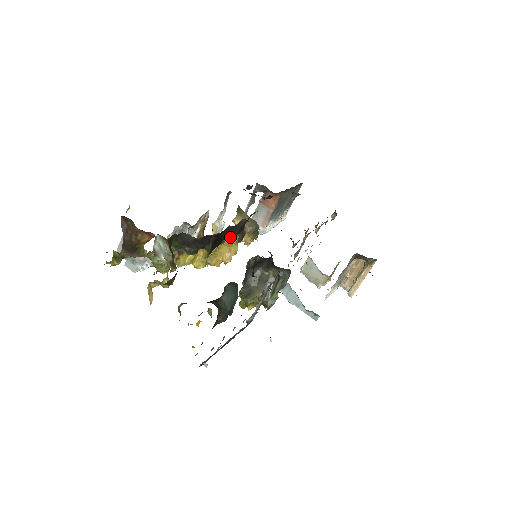
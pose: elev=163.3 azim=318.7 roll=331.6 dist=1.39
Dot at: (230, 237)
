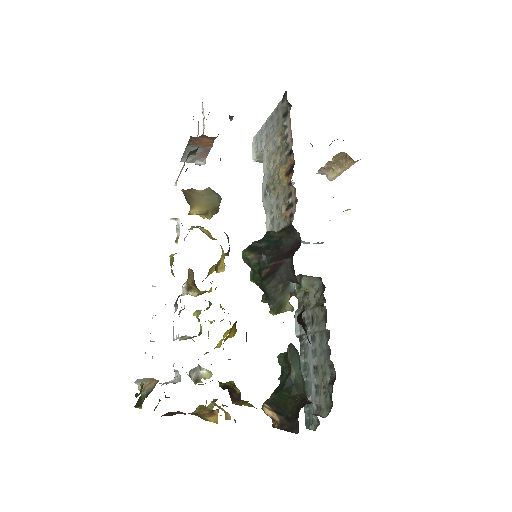
Dot at: occluded
